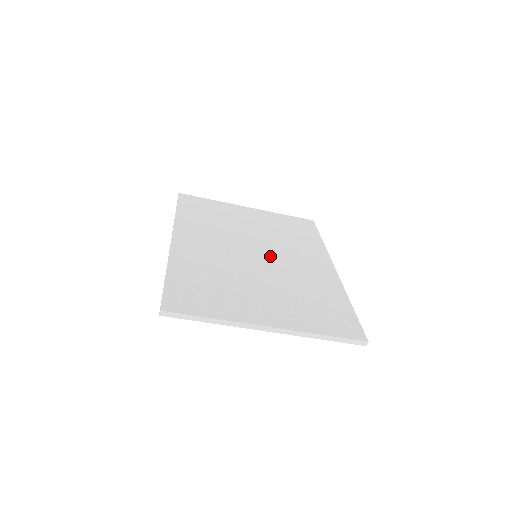
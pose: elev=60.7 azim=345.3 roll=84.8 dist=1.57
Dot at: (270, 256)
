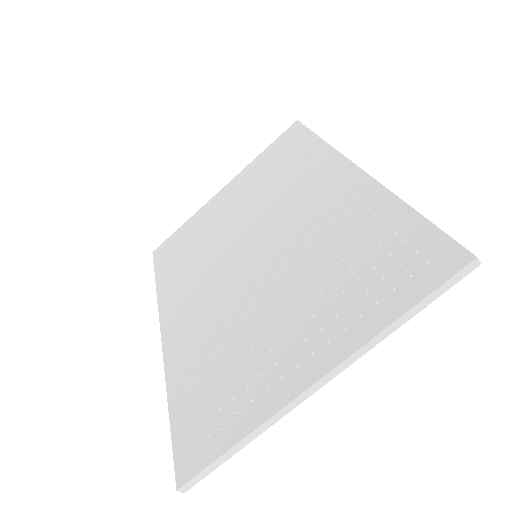
Dot at: (269, 239)
